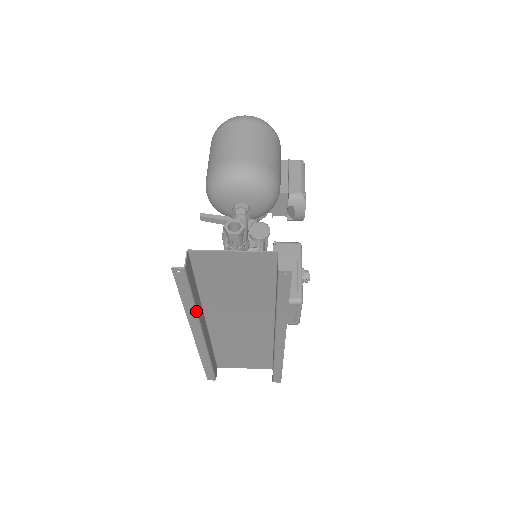
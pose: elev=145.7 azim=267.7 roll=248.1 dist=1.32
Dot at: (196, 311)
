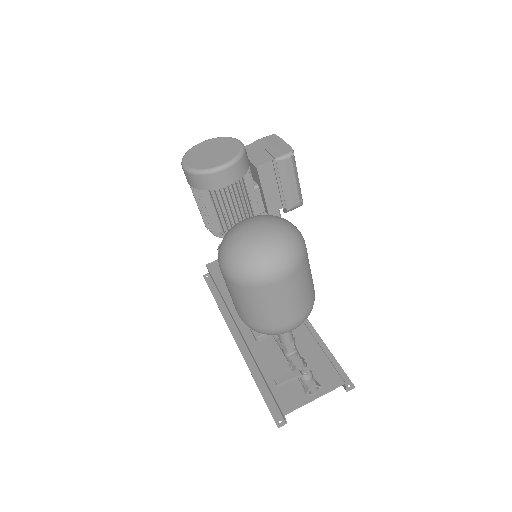
Dot at: (259, 371)
